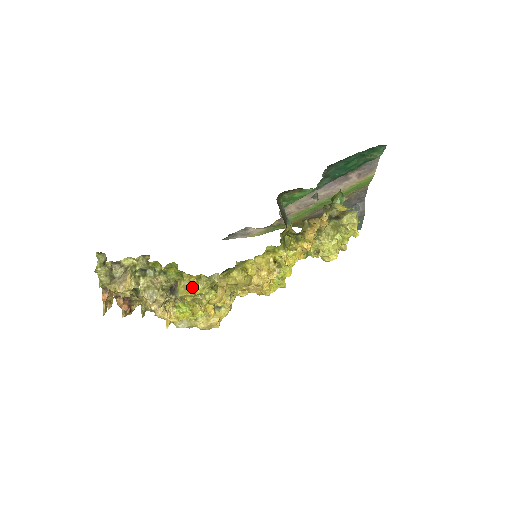
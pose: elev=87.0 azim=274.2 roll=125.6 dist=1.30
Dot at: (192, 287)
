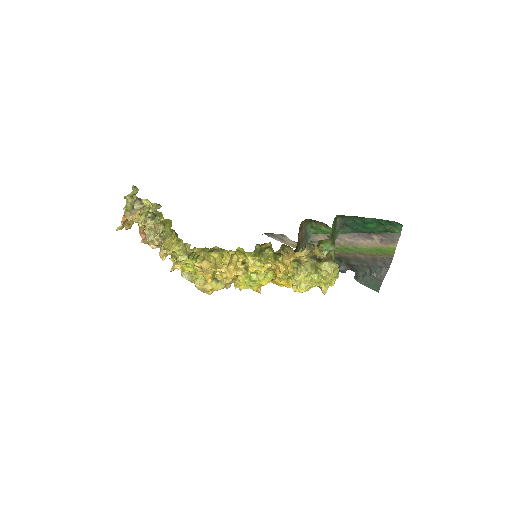
Dot at: (173, 245)
